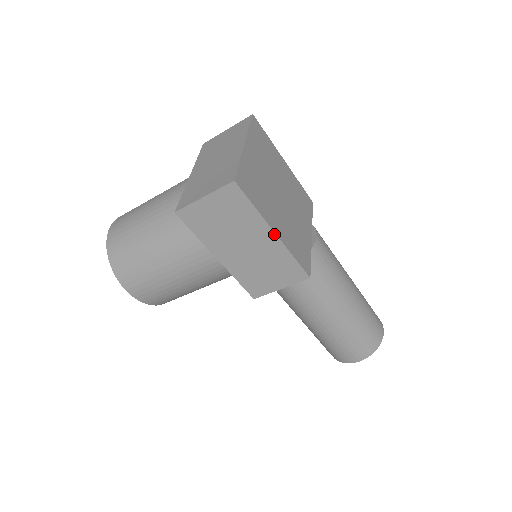
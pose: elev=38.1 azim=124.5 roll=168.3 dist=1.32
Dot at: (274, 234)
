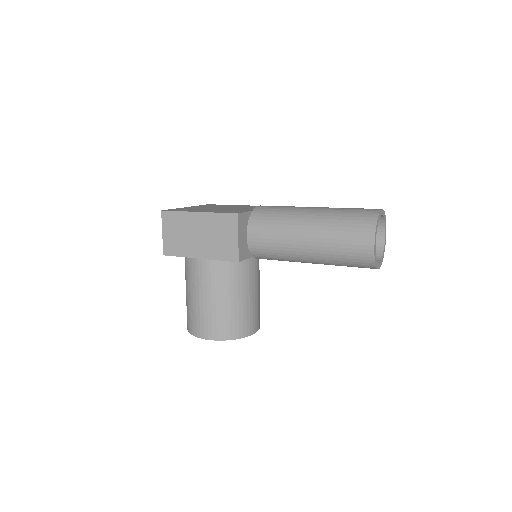
Dot at: (198, 213)
